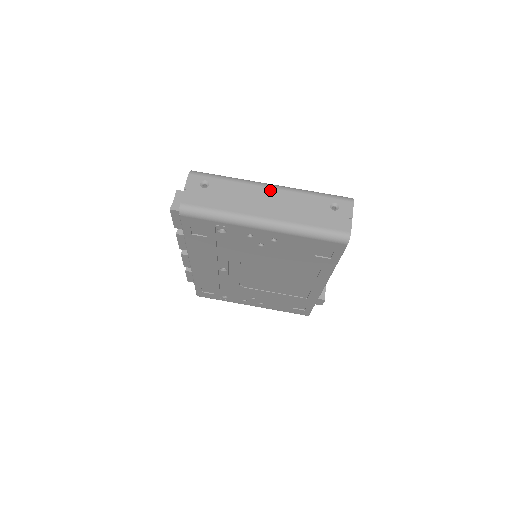
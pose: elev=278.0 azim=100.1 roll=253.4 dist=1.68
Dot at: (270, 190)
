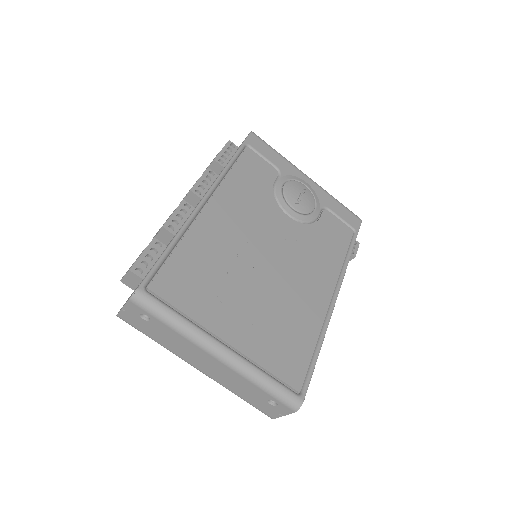
Dot at: (214, 359)
